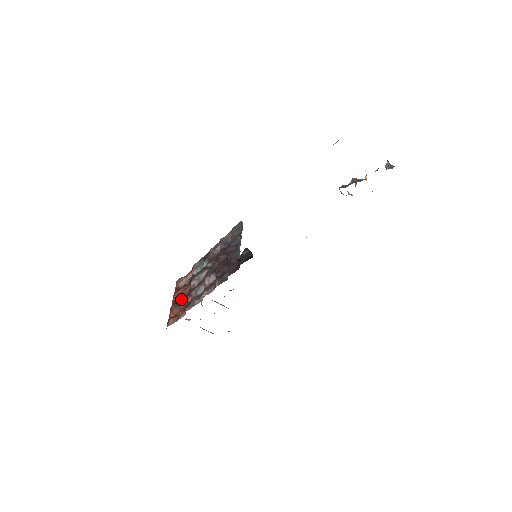
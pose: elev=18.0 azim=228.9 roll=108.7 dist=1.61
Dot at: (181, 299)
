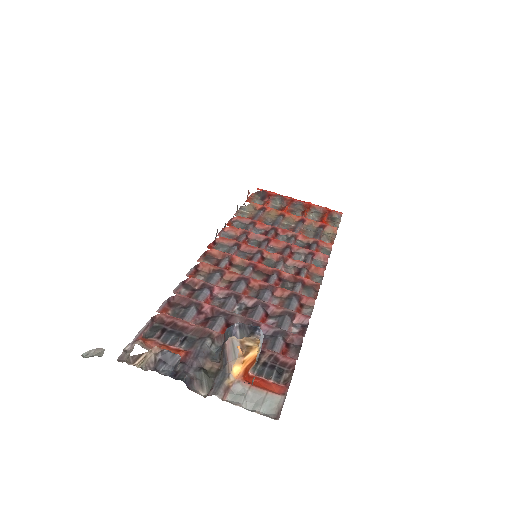
Dot at: occluded
